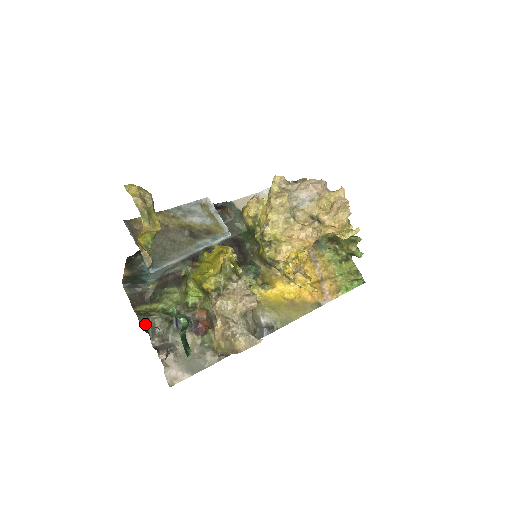
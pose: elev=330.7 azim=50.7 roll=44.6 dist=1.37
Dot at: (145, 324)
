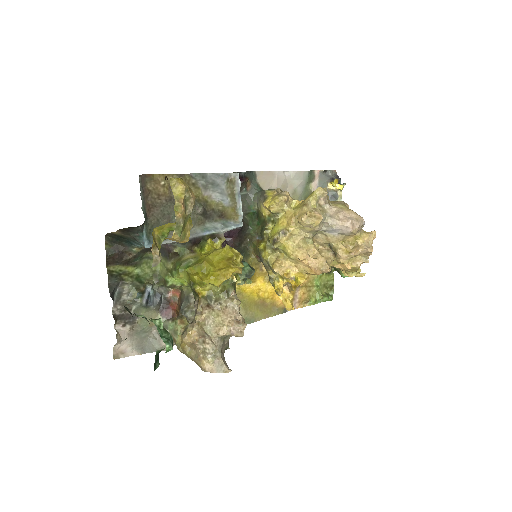
Dot at: (113, 287)
